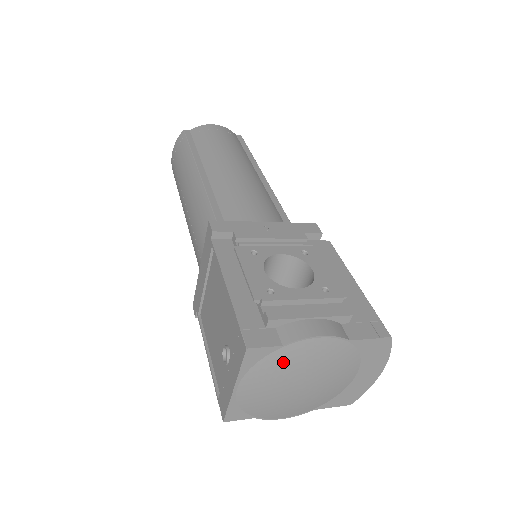
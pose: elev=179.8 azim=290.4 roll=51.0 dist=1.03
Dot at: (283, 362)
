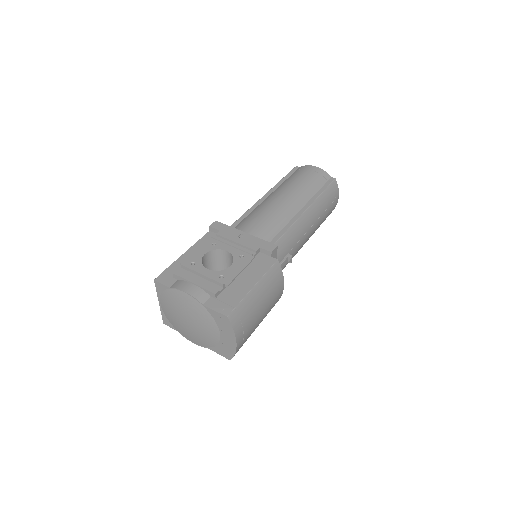
Dot at: (172, 298)
